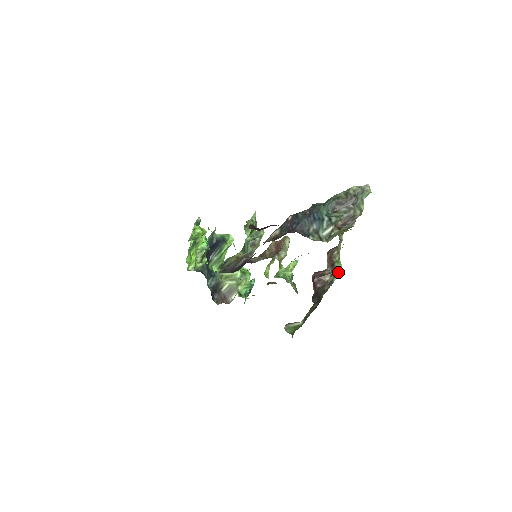
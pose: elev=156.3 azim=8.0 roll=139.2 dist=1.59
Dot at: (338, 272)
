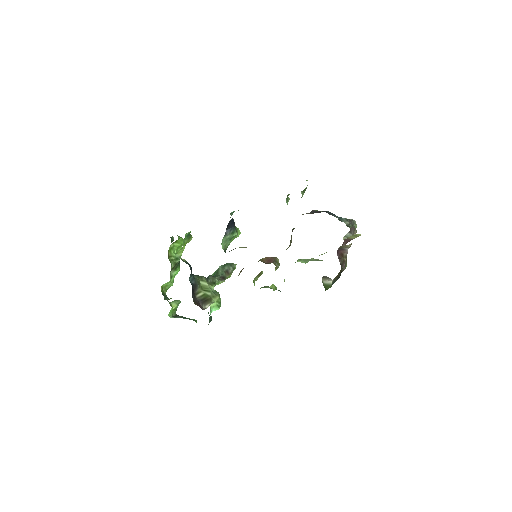
Dot at: (346, 265)
